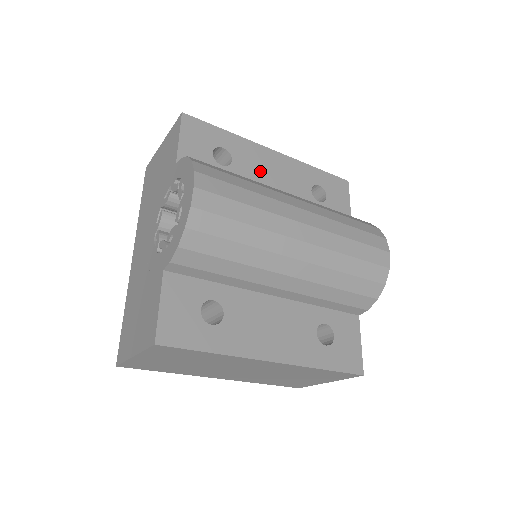
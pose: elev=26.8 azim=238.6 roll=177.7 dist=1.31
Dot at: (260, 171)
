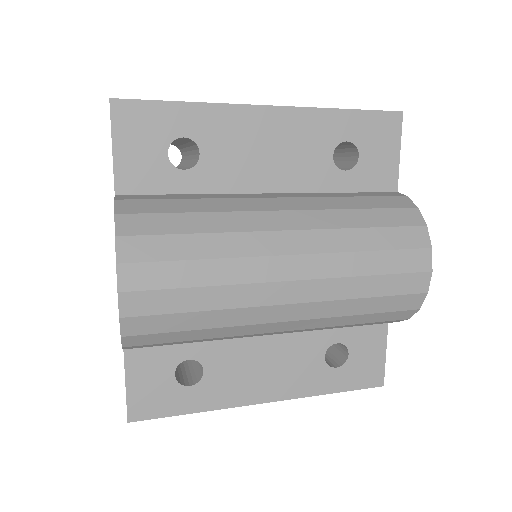
Dot at: (246, 155)
